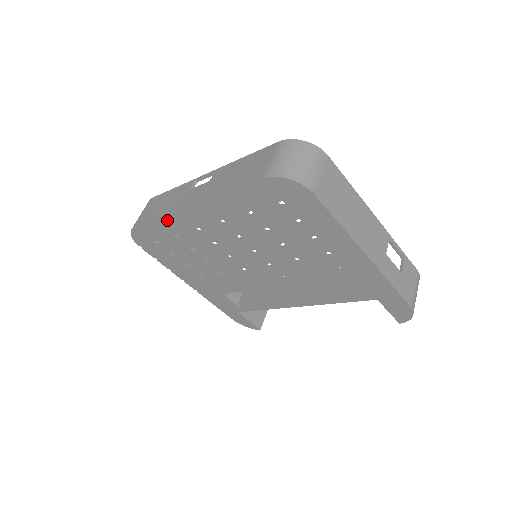
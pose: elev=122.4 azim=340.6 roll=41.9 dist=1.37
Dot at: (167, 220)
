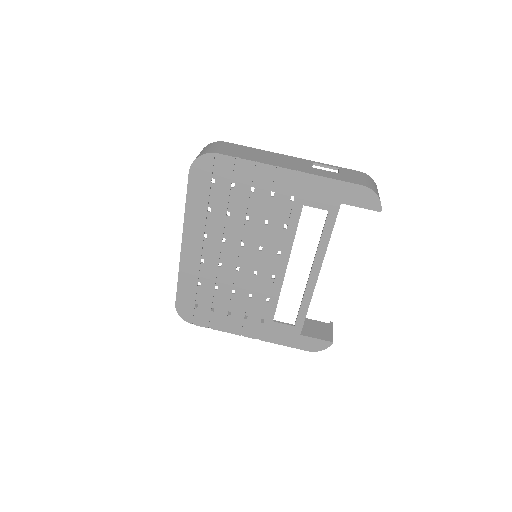
Dot at: (183, 273)
